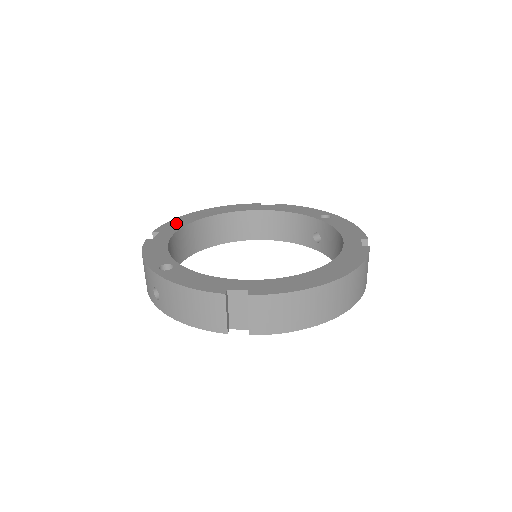
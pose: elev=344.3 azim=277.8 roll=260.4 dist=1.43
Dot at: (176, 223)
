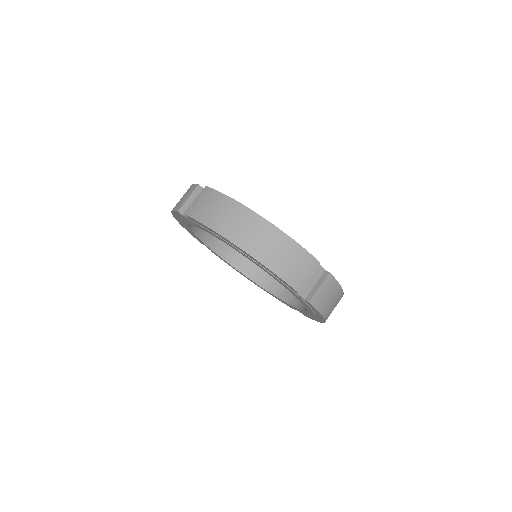
Dot at: occluded
